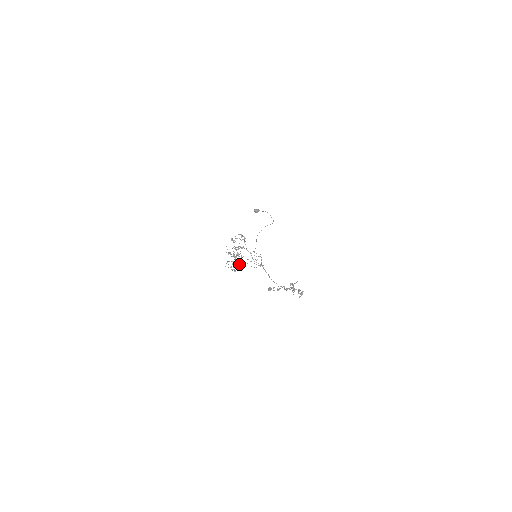
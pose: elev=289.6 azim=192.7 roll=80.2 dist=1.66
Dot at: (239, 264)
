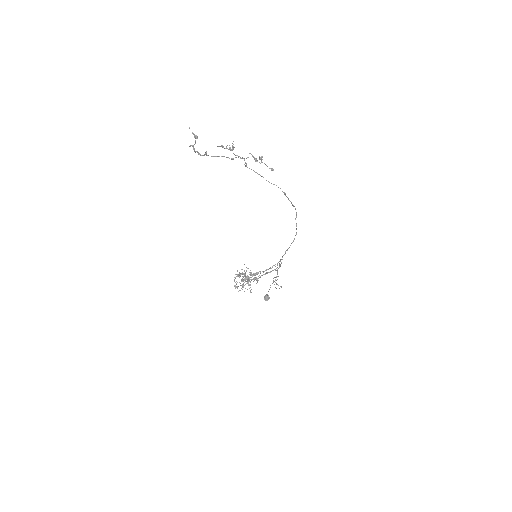
Dot at: (247, 268)
